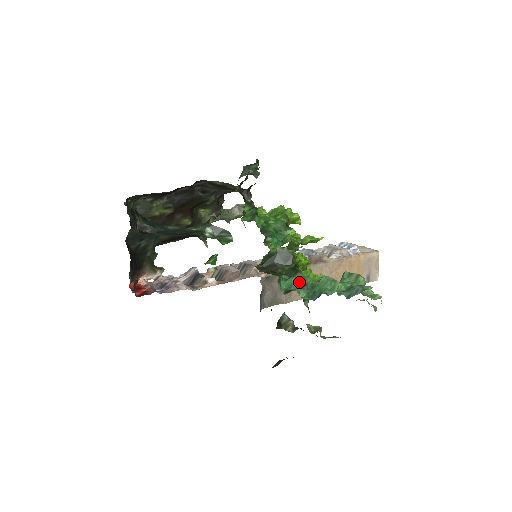
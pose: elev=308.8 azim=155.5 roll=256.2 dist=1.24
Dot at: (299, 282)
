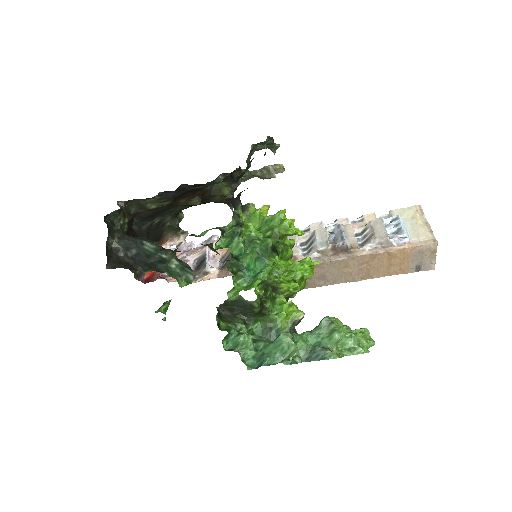
Dot at: (265, 324)
